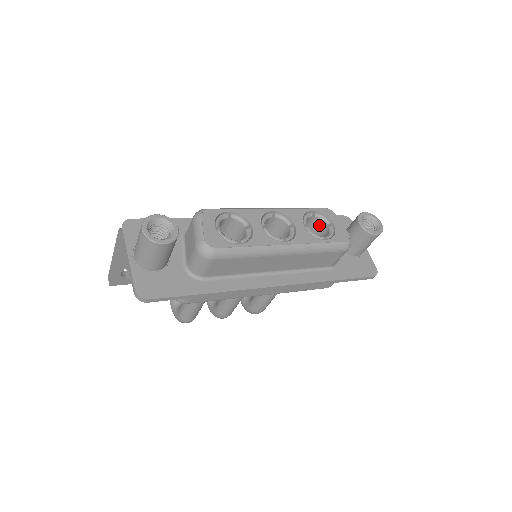
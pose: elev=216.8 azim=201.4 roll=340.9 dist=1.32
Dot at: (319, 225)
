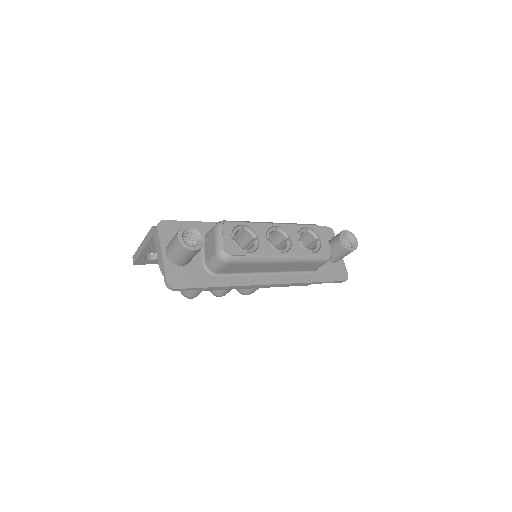
Dot at: (309, 238)
